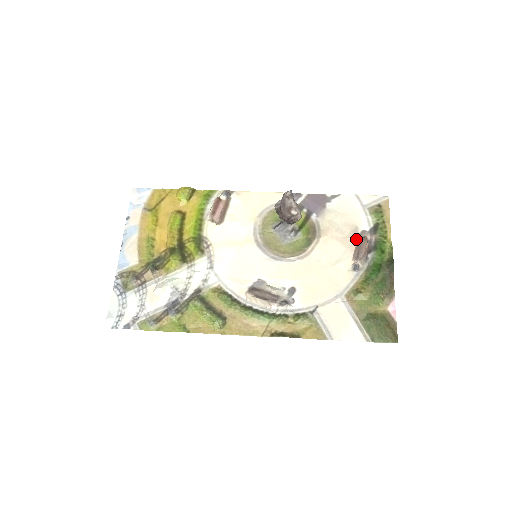
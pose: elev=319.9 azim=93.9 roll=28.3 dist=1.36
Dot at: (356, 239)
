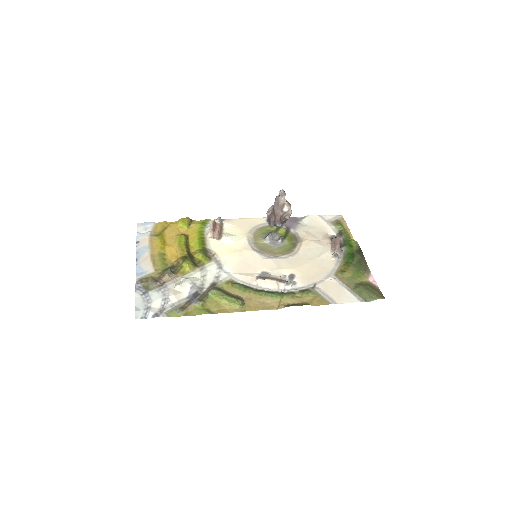
Dot at: (329, 240)
